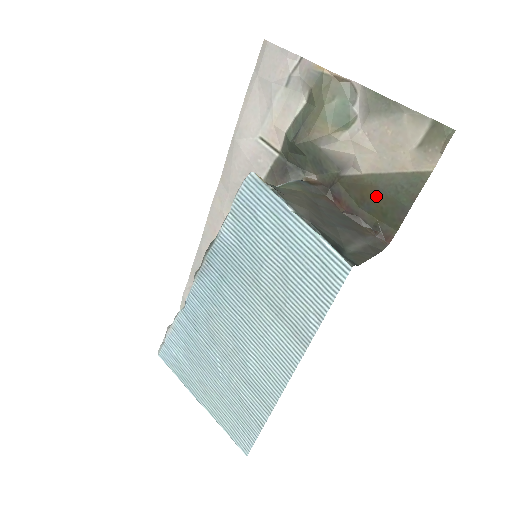
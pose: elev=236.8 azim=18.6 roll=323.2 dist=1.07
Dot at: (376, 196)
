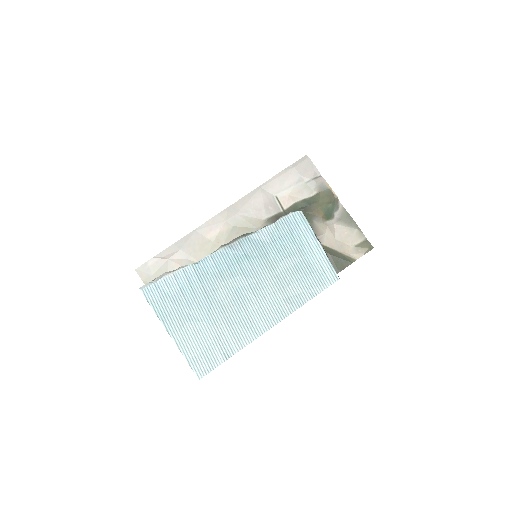
Dot at: occluded
